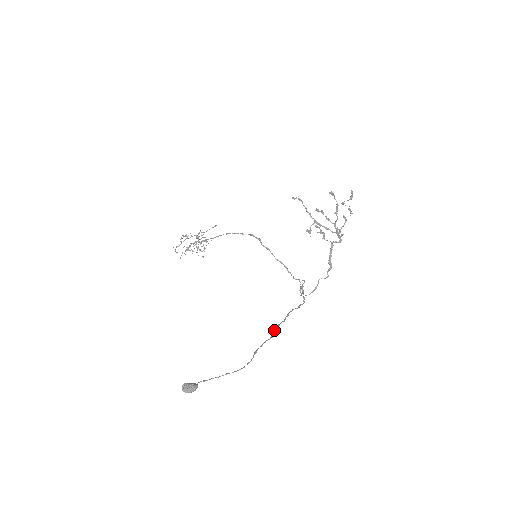
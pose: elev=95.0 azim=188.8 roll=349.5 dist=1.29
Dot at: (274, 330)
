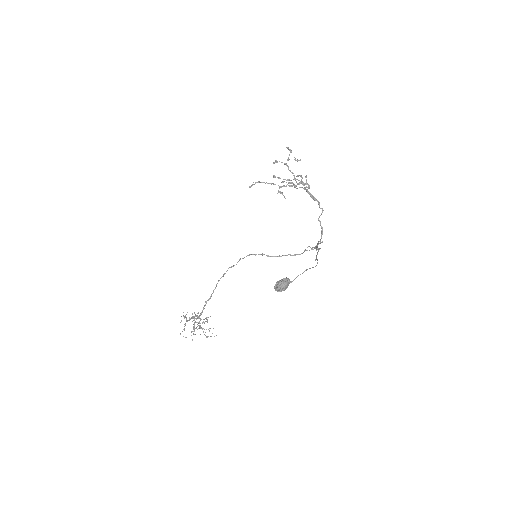
Dot at: (316, 249)
